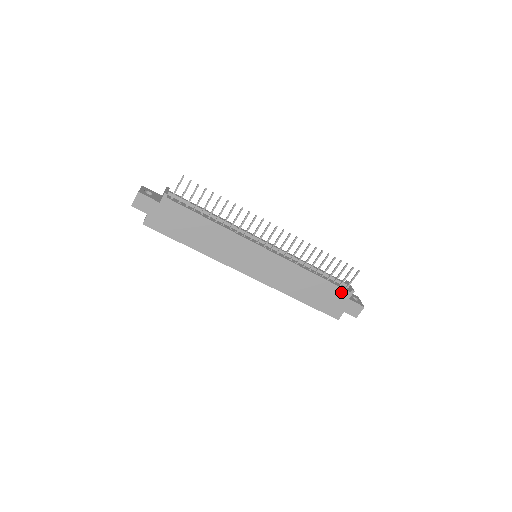
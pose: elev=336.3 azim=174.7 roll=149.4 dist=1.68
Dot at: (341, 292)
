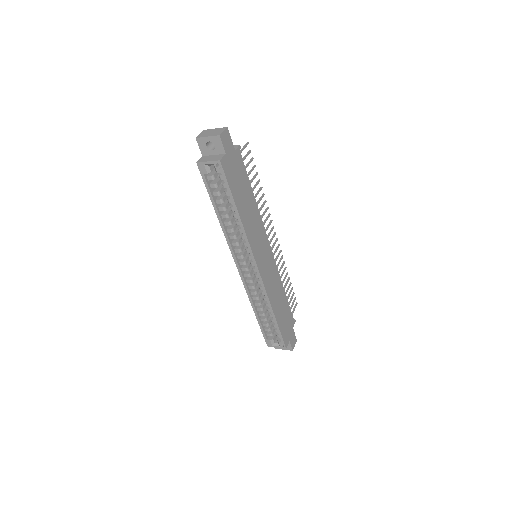
Dot at: (291, 318)
